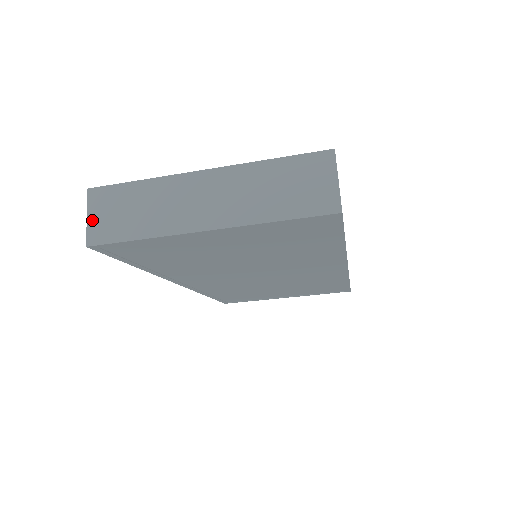
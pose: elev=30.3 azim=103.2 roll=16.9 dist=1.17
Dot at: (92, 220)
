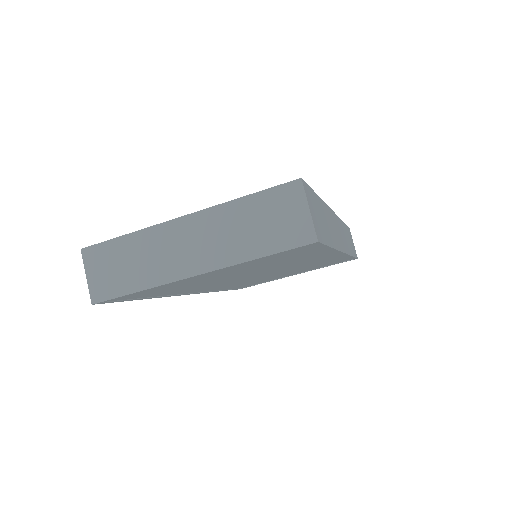
Dot at: (91, 279)
